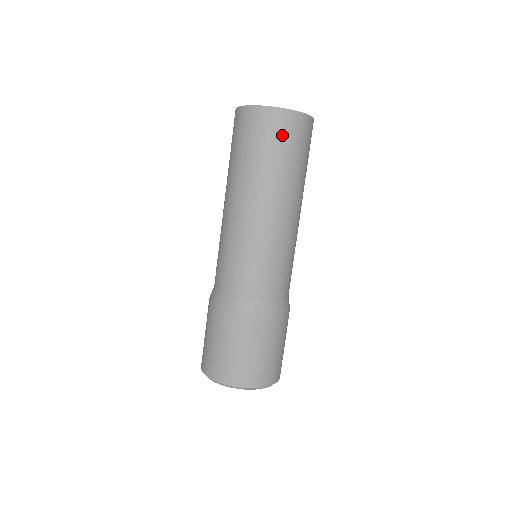
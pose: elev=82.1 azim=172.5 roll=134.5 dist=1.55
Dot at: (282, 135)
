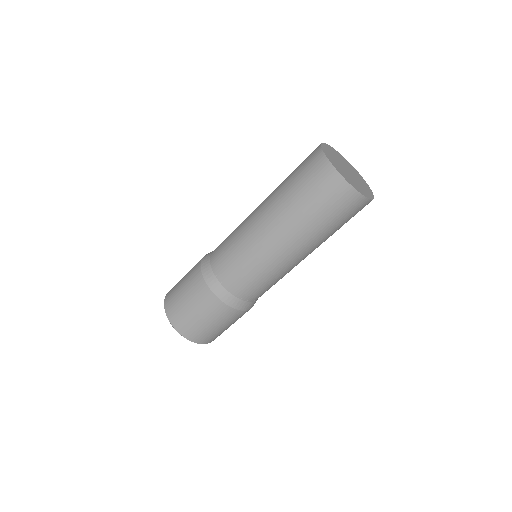
Dot at: occluded
